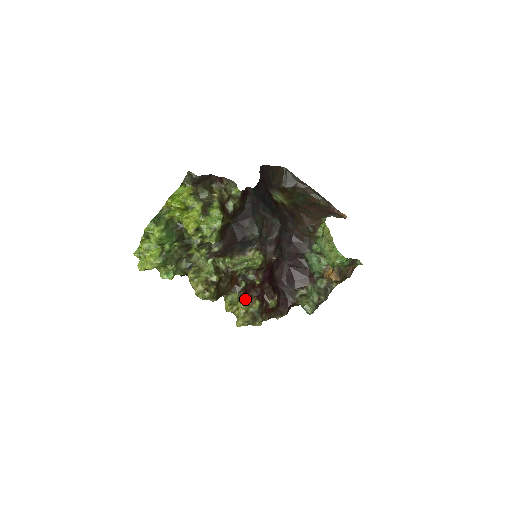
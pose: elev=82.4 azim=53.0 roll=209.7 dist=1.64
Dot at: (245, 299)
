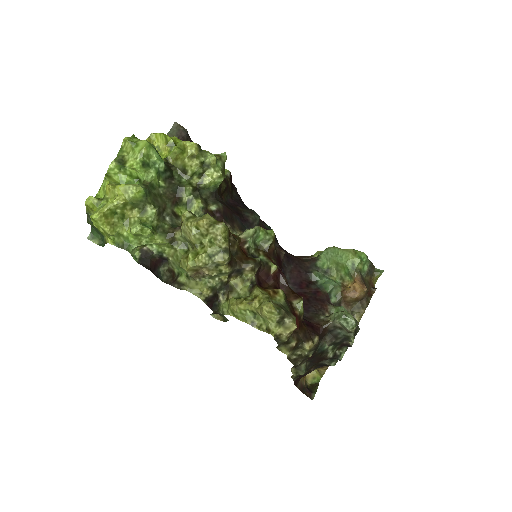
Dot at: (262, 288)
